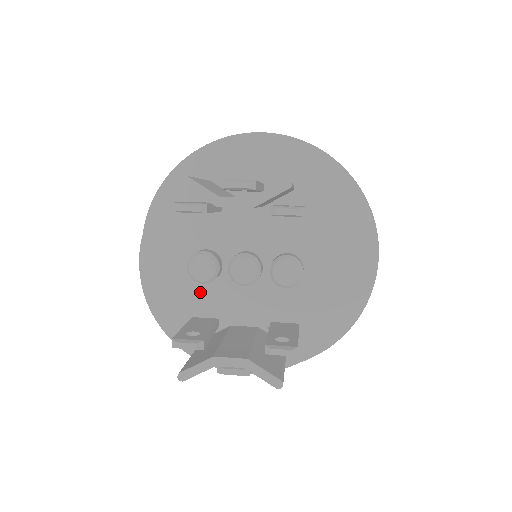
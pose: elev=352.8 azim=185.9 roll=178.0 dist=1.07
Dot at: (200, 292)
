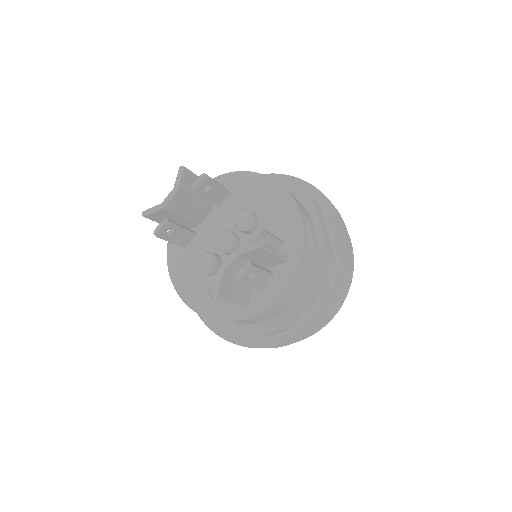
Dot at: occluded
